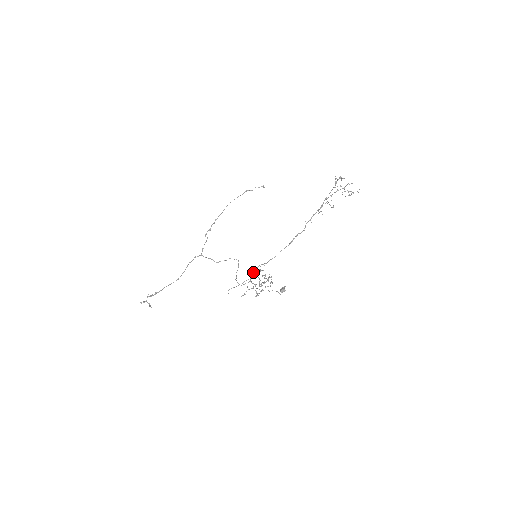
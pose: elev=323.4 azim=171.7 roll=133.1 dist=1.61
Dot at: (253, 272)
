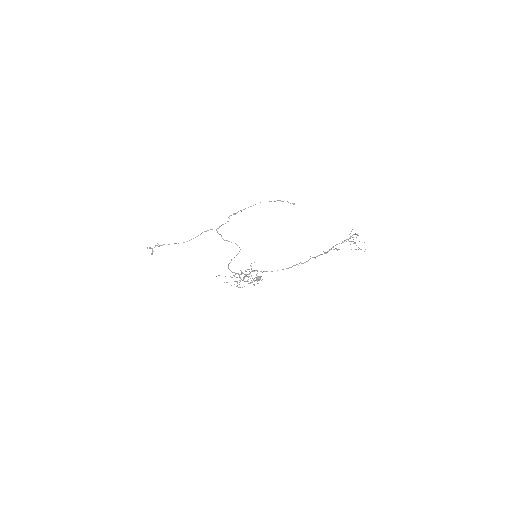
Dot at: occluded
